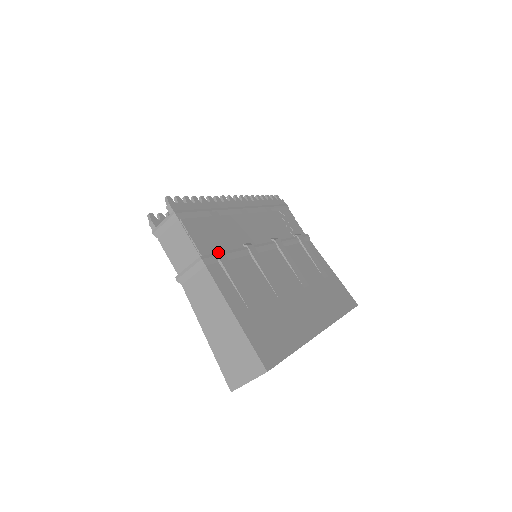
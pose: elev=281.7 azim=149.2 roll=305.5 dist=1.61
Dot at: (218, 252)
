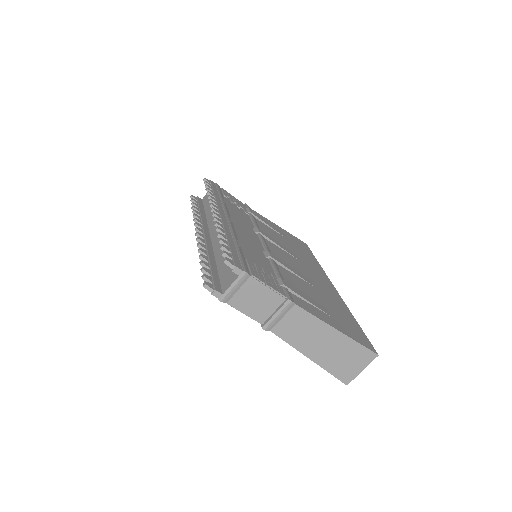
Dot at: (283, 283)
